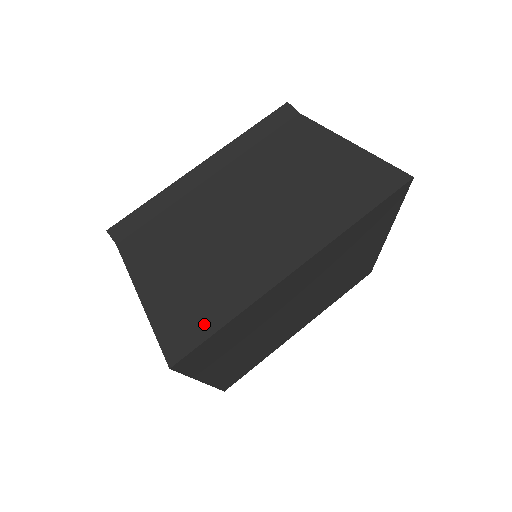
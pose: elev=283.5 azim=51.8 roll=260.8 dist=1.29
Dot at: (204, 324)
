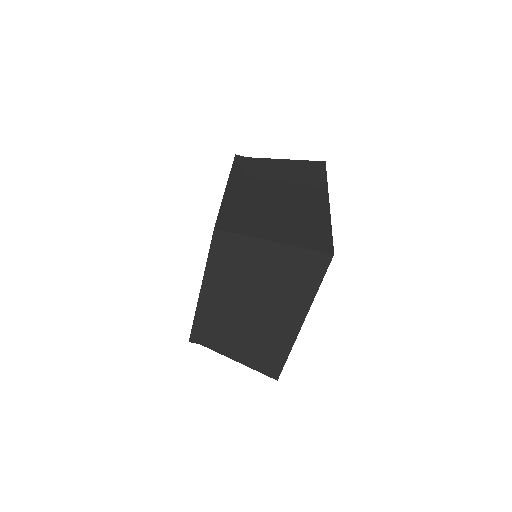
Dot at: (323, 234)
